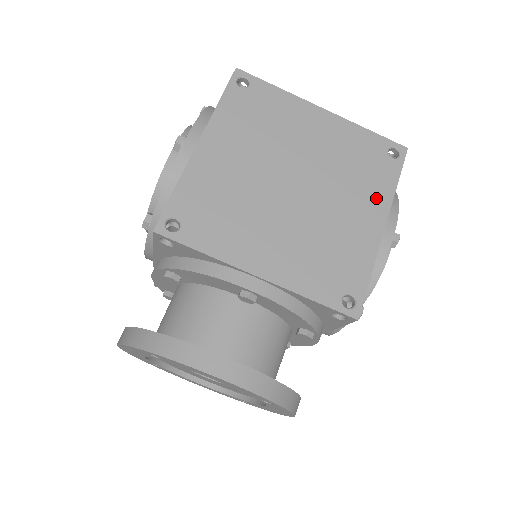
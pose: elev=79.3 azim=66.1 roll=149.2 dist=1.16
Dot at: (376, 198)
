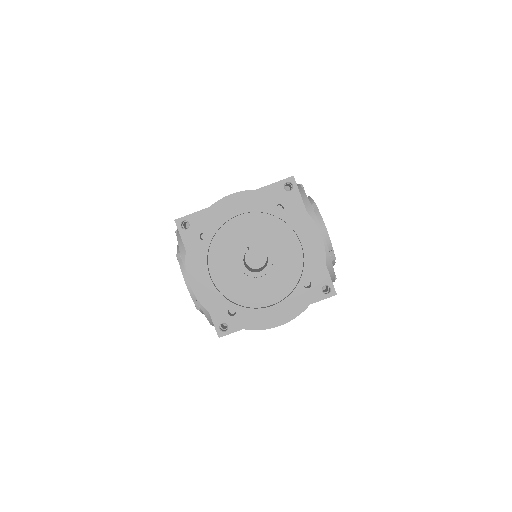
Dot at: occluded
